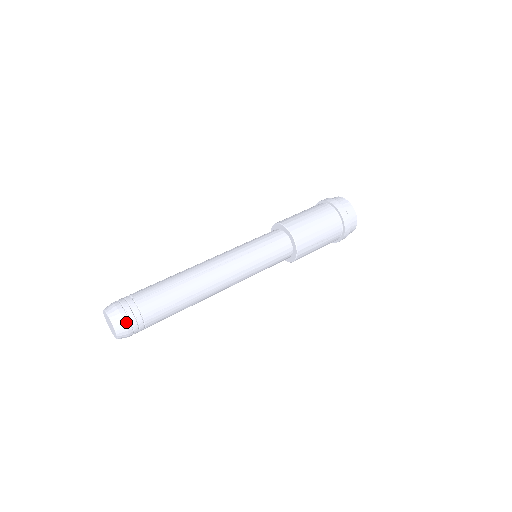
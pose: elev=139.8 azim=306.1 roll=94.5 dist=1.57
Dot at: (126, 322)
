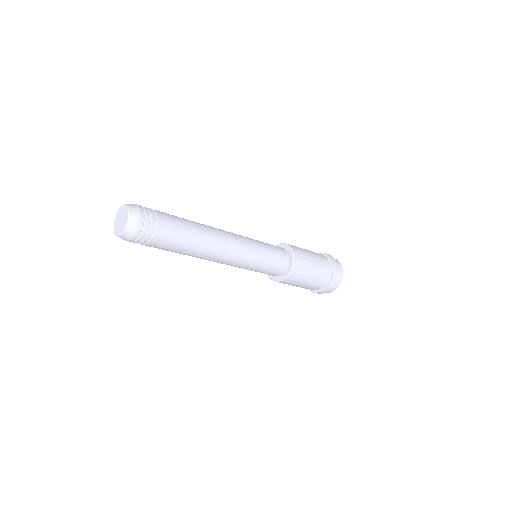
Dot at: (141, 222)
